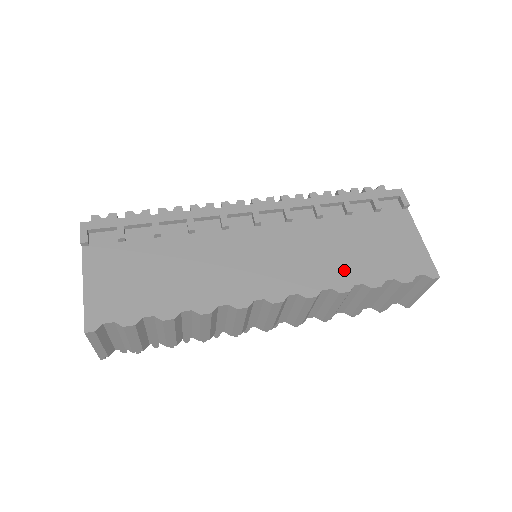
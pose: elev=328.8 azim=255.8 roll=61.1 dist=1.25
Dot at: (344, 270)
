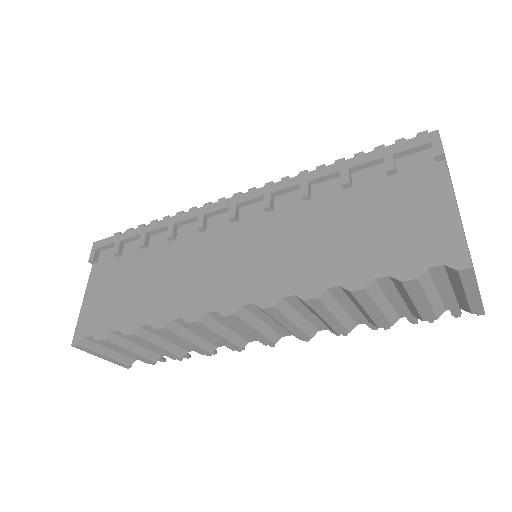
Dot at: (318, 268)
